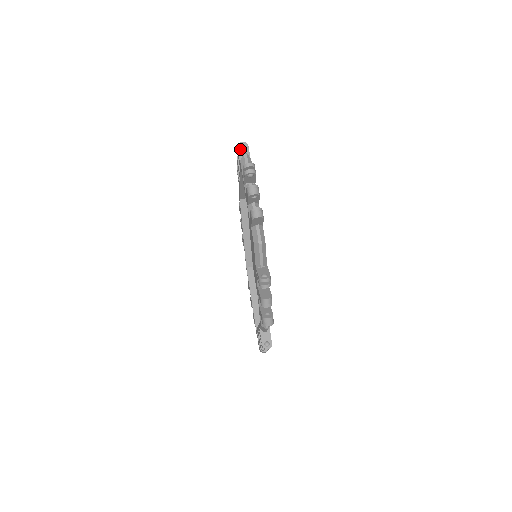
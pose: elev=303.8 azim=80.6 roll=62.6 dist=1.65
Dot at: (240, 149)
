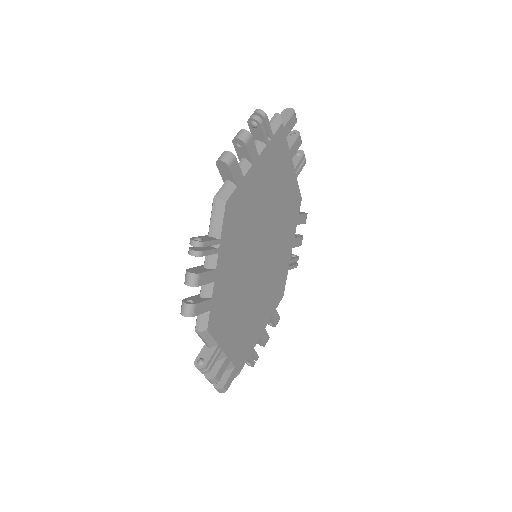
Dot at: (283, 114)
